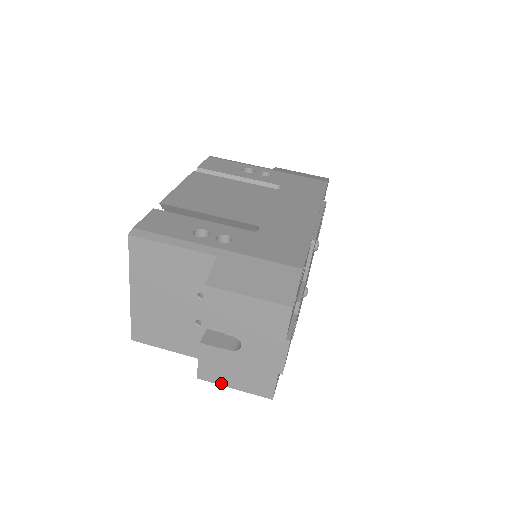
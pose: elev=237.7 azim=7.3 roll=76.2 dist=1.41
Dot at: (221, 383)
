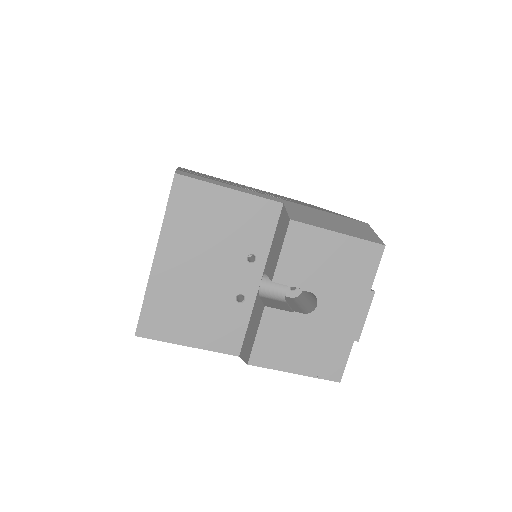
Dot at: (279, 367)
